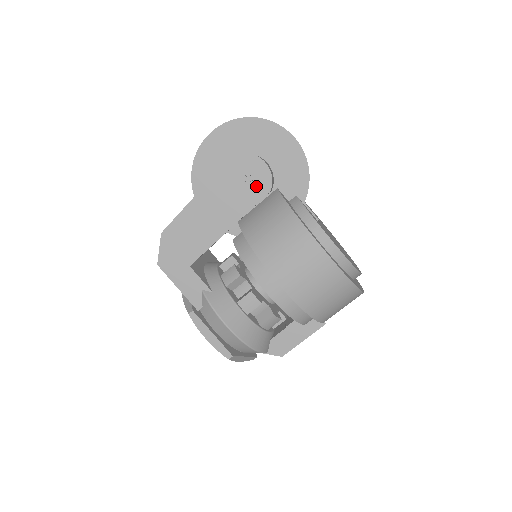
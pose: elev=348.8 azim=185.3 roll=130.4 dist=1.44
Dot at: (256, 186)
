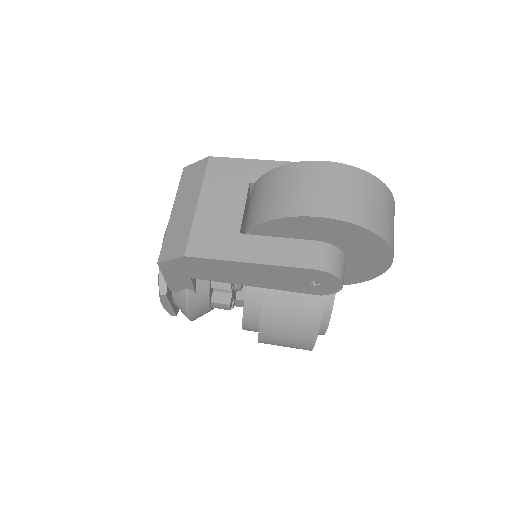
Dot at: (314, 289)
